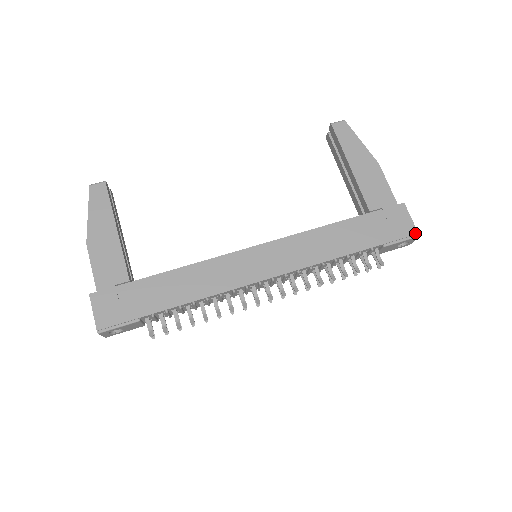
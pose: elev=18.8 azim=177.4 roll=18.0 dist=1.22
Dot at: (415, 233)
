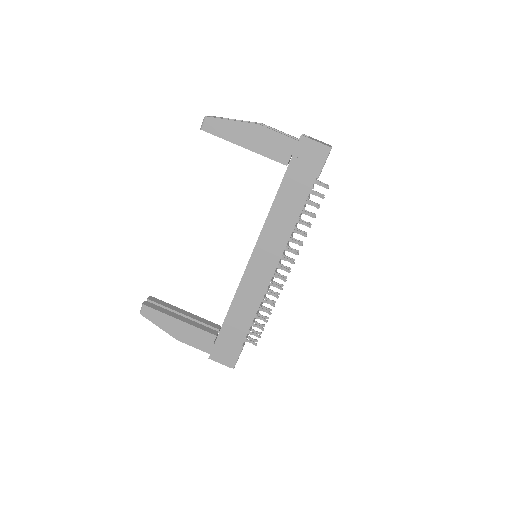
Dot at: (327, 149)
